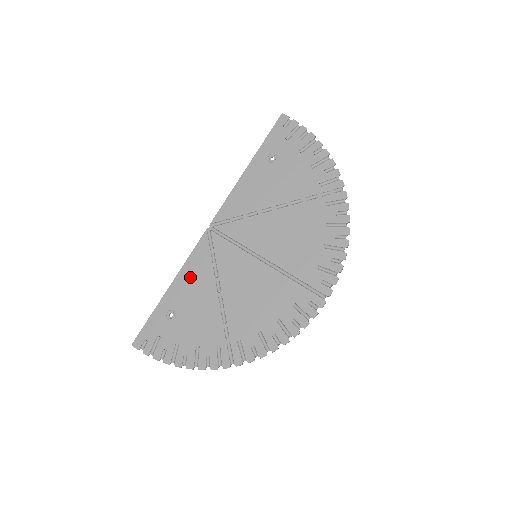
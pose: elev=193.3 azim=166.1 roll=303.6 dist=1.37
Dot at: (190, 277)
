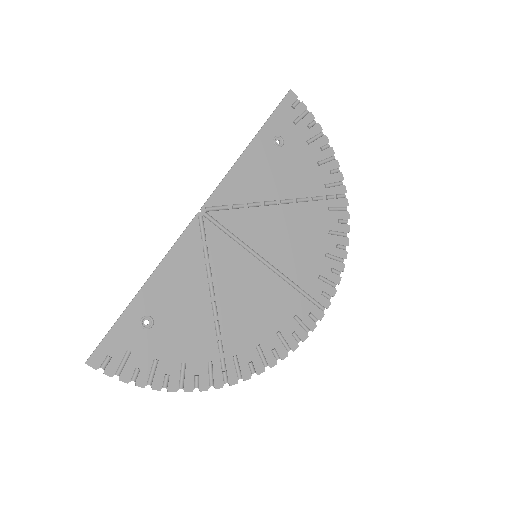
Dot at: (174, 274)
